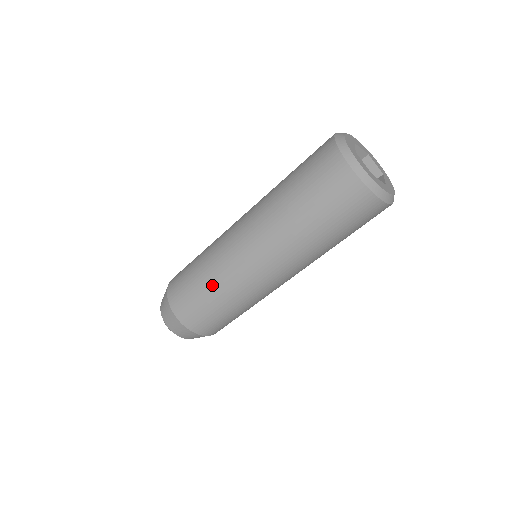
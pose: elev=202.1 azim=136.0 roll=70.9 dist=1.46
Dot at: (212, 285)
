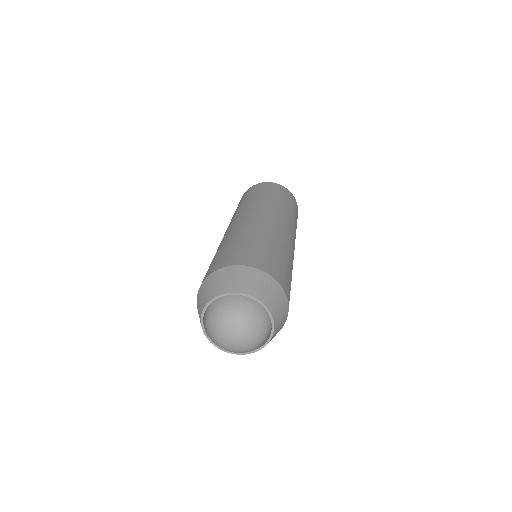
Dot at: (234, 238)
